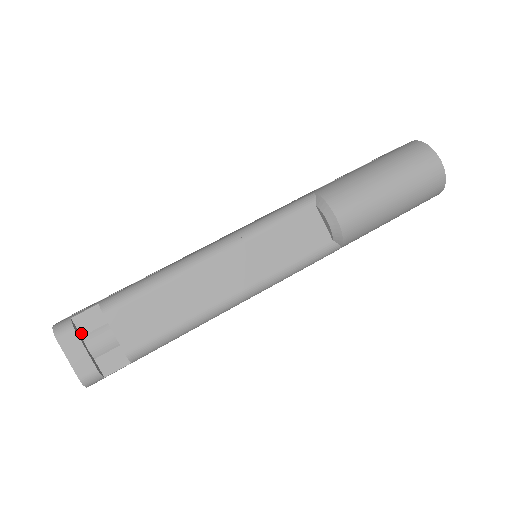
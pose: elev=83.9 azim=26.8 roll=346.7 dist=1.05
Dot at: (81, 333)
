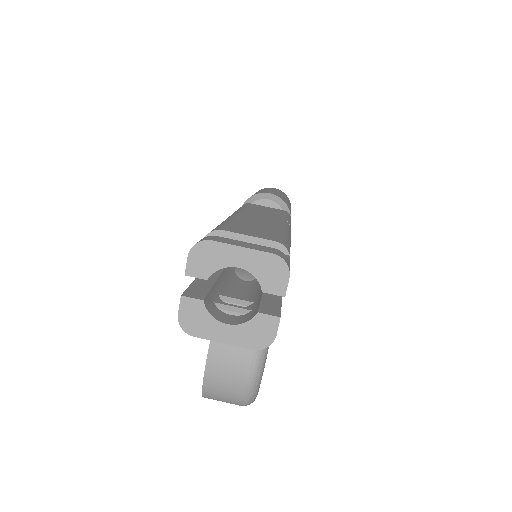
Dot at: occluded
